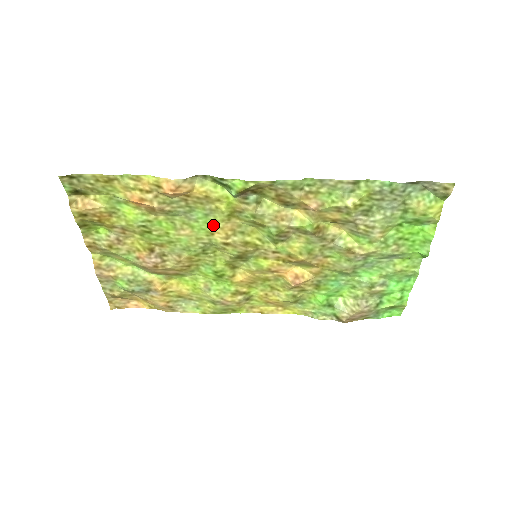
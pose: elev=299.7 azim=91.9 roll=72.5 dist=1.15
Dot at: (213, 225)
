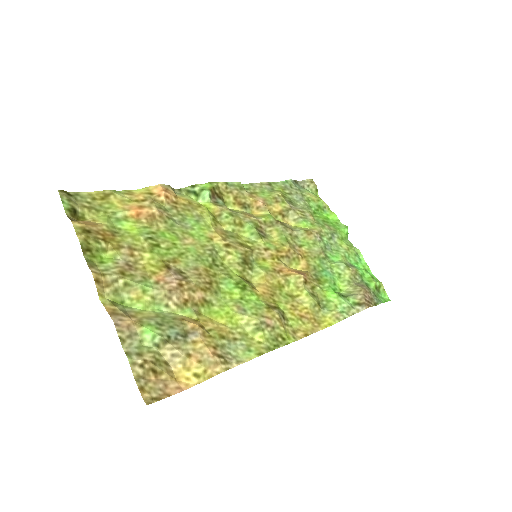
Dot at: (207, 230)
